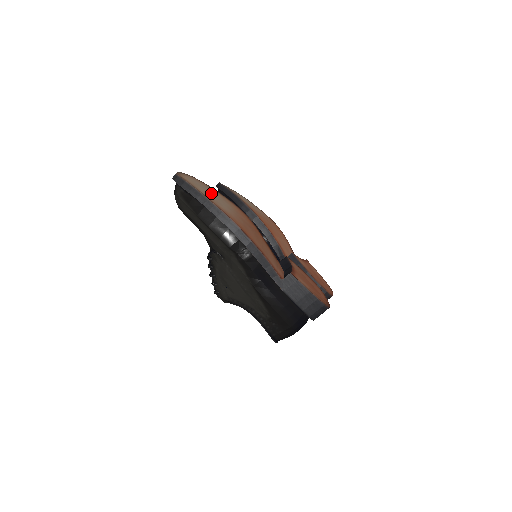
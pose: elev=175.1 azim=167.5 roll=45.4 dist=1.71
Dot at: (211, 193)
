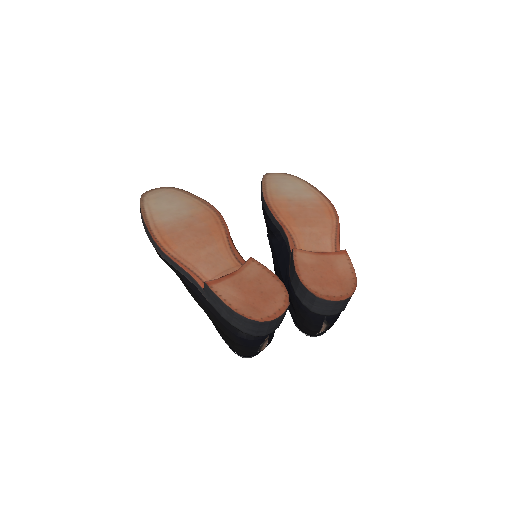
Dot at: (170, 203)
